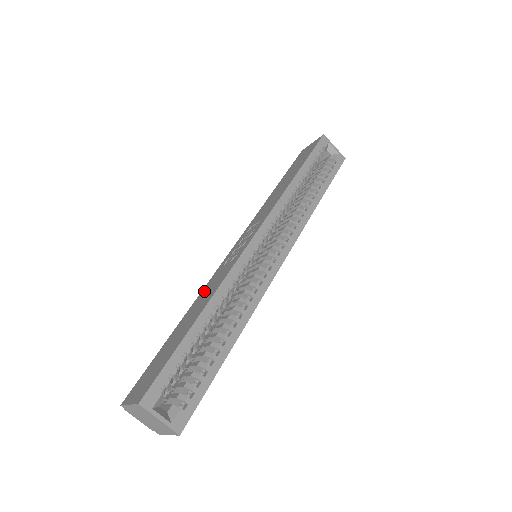
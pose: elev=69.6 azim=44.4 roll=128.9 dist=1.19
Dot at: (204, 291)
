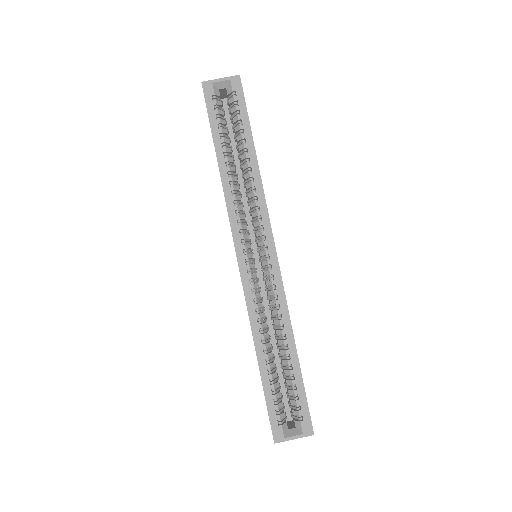
Dot at: occluded
